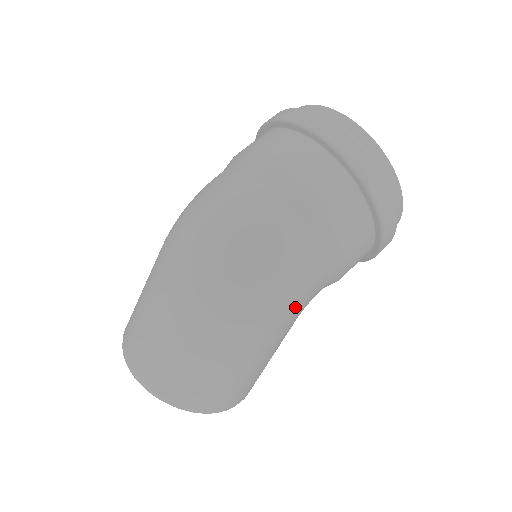
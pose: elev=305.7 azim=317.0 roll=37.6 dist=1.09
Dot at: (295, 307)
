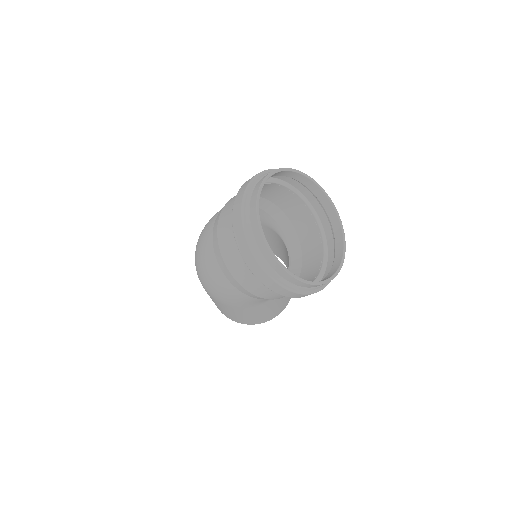
Dot at: (237, 303)
